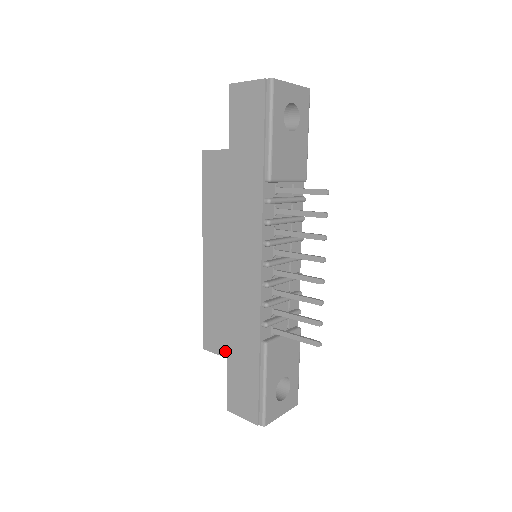
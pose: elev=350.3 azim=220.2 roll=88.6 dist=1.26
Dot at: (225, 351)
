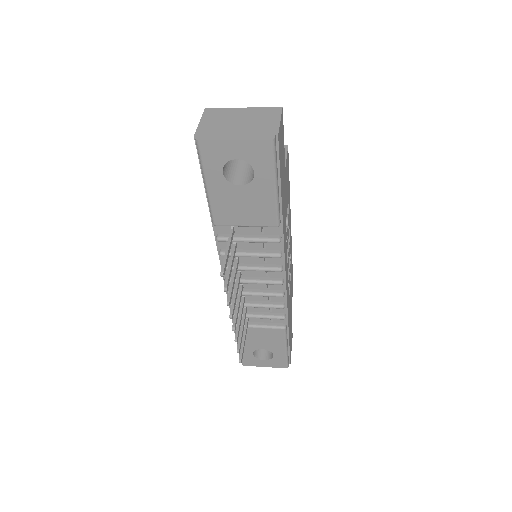
Dot at: occluded
